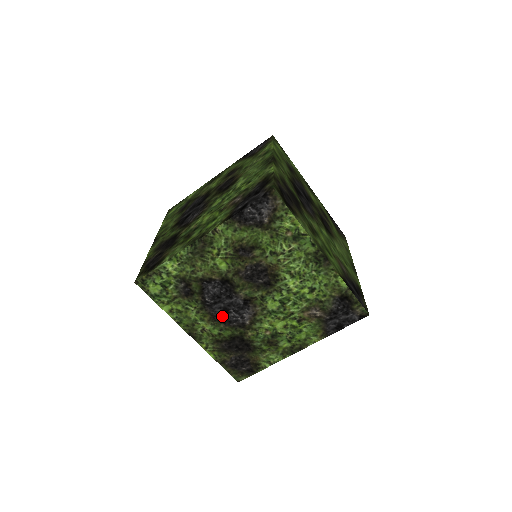
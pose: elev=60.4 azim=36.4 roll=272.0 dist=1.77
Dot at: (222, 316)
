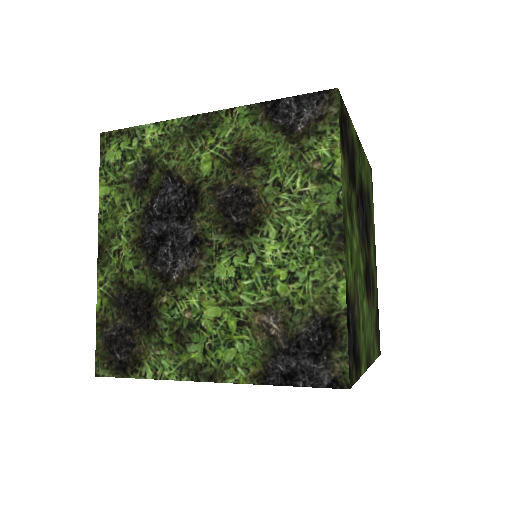
Dot at: (153, 245)
